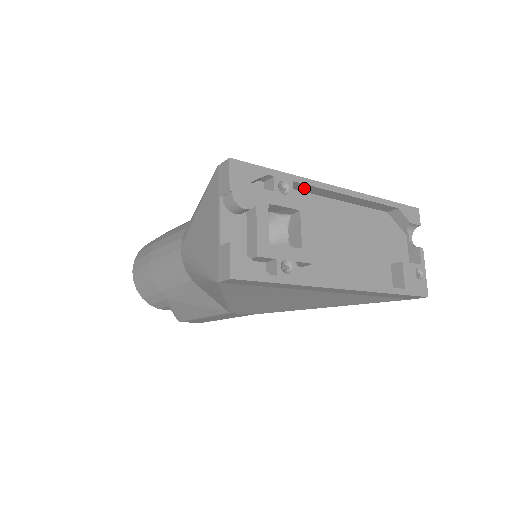
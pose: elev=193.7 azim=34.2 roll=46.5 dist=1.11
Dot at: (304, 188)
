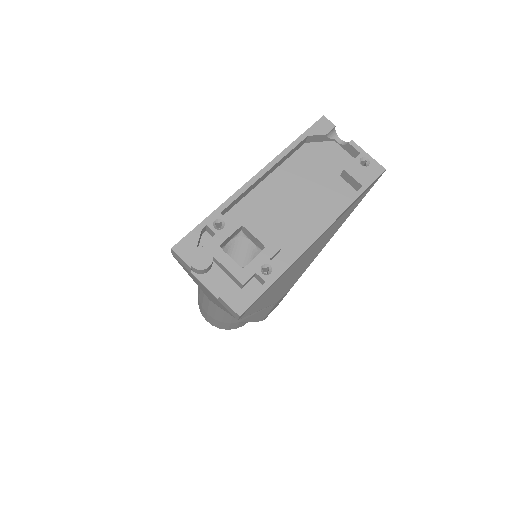
Dot at: (233, 204)
